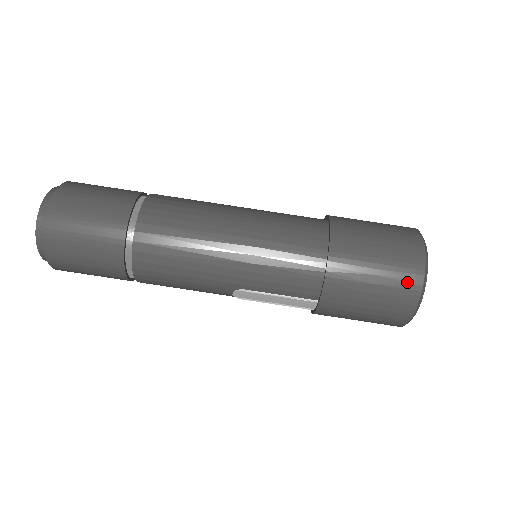
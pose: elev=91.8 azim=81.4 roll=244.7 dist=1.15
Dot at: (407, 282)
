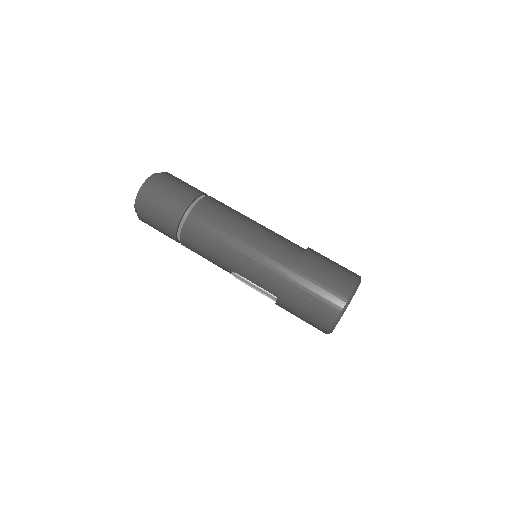
Dot at: (331, 308)
